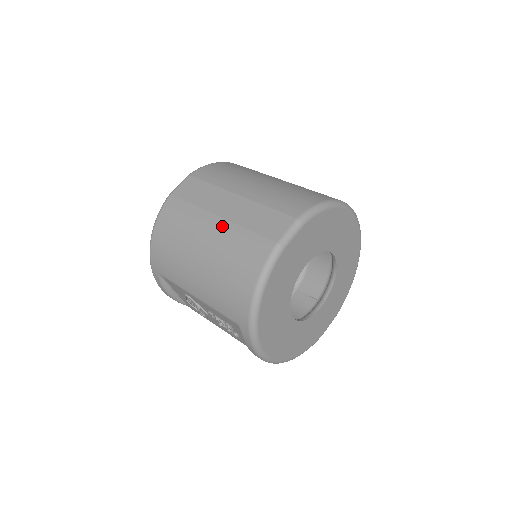
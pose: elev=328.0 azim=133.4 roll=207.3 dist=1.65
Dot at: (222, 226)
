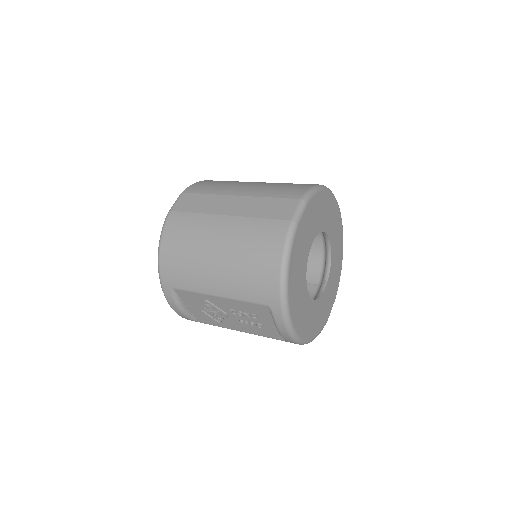
Dot at: (233, 222)
